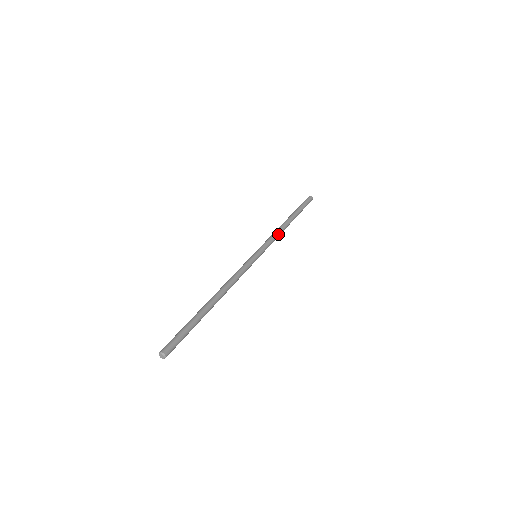
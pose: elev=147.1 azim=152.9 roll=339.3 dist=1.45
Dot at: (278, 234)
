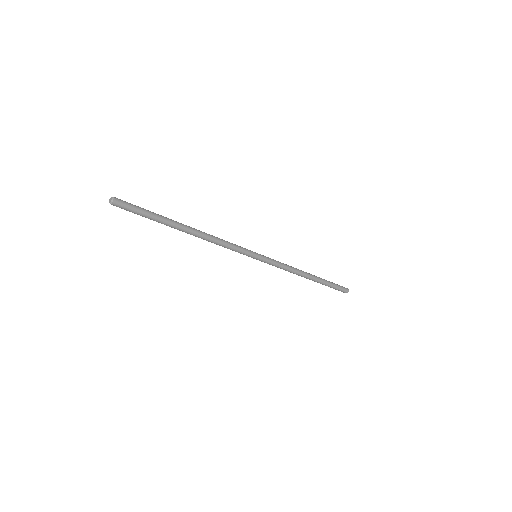
Dot at: (290, 268)
